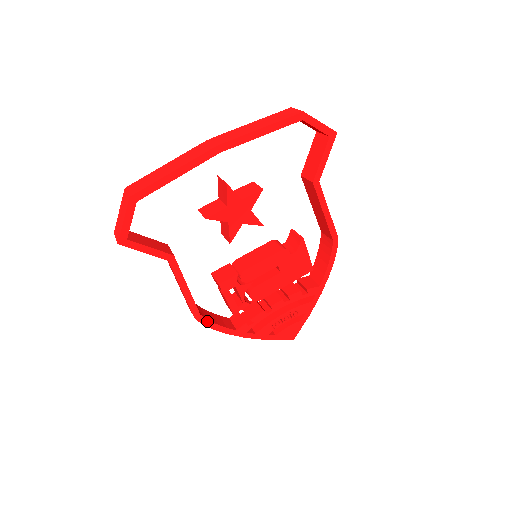
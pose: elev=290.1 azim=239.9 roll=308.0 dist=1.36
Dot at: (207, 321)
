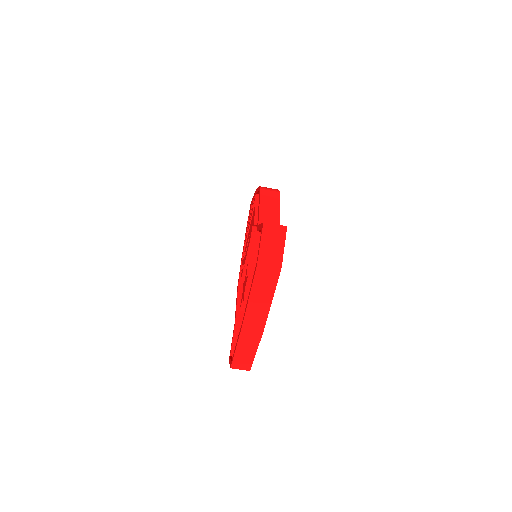
Dot at: occluded
